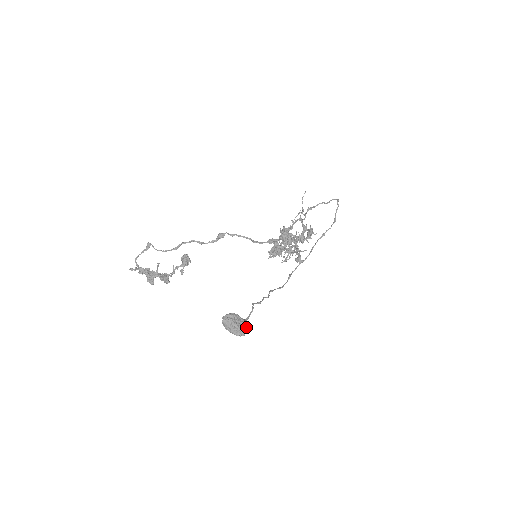
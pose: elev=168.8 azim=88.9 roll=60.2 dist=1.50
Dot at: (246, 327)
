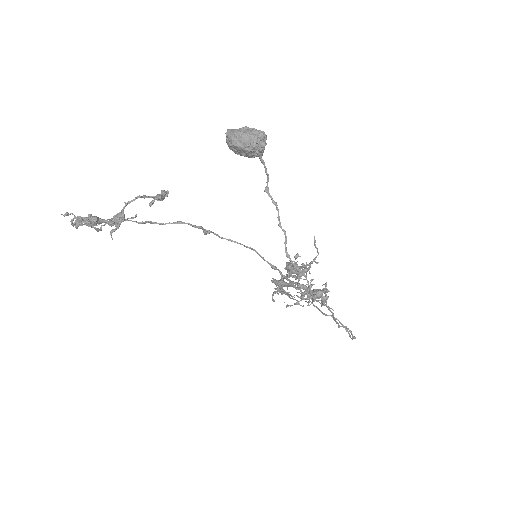
Dot at: (264, 144)
